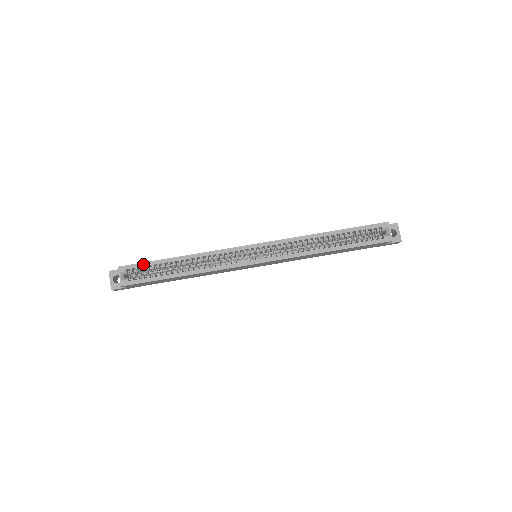
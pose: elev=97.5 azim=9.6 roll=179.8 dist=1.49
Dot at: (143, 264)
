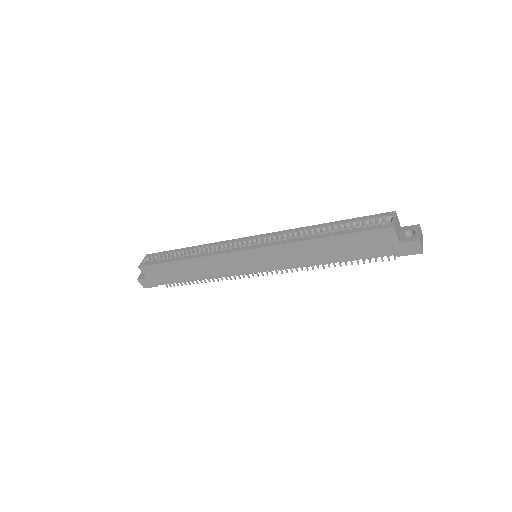
Dot at: (163, 252)
